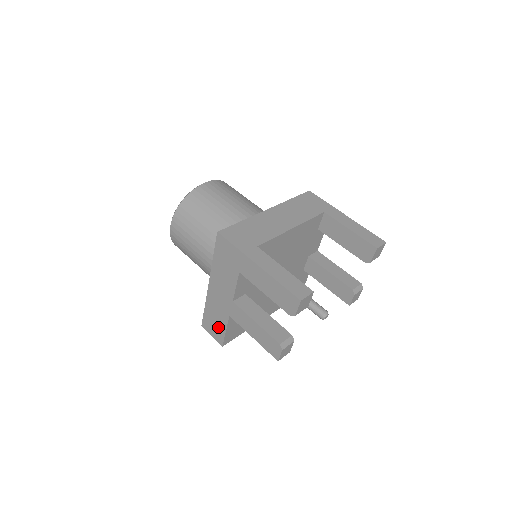
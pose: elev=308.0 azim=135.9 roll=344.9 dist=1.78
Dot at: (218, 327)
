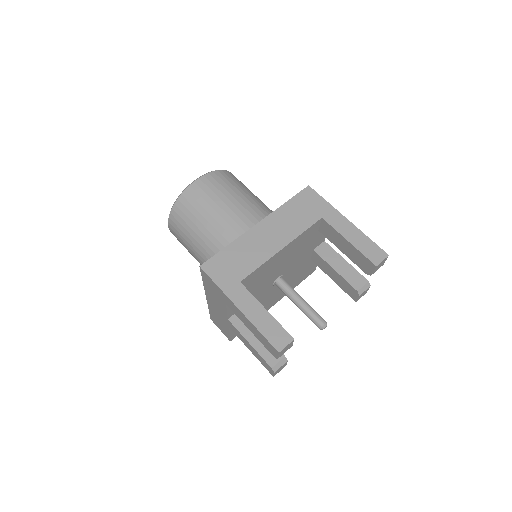
Dot at: (223, 328)
